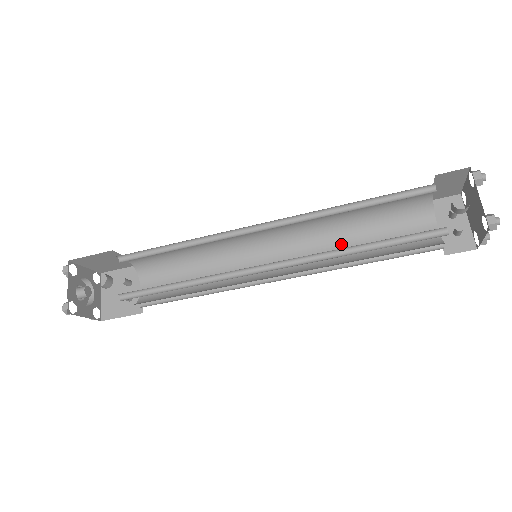
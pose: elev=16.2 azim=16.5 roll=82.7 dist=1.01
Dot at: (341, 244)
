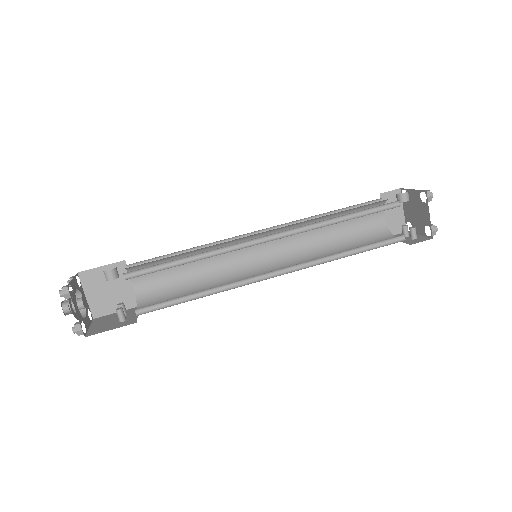
Dot at: occluded
